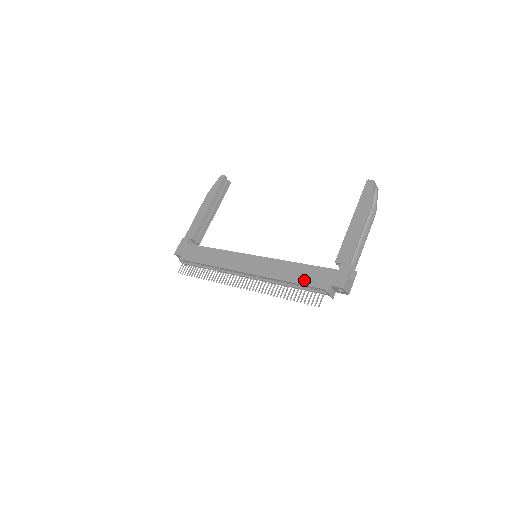
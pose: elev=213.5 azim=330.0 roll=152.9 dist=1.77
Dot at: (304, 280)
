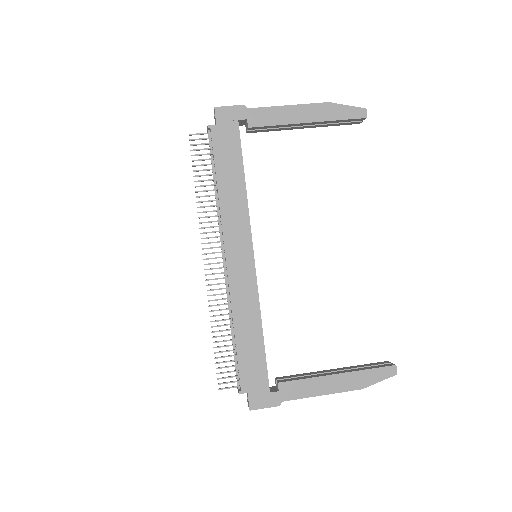
Dot at: (244, 356)
